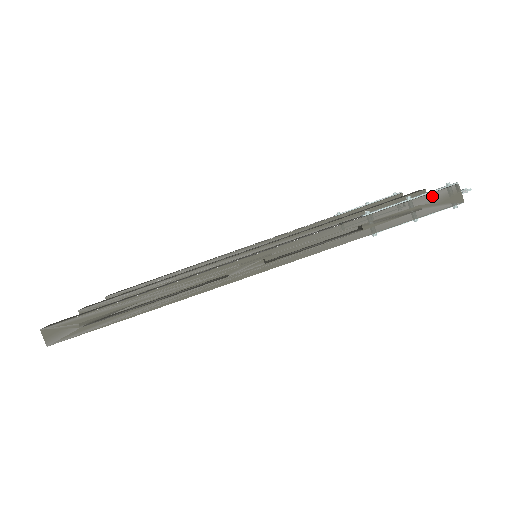
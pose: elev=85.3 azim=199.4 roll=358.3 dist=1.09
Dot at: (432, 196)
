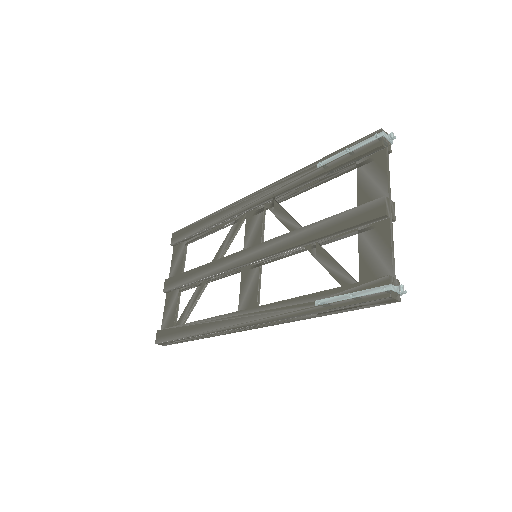
Dot at: (368, 302)
